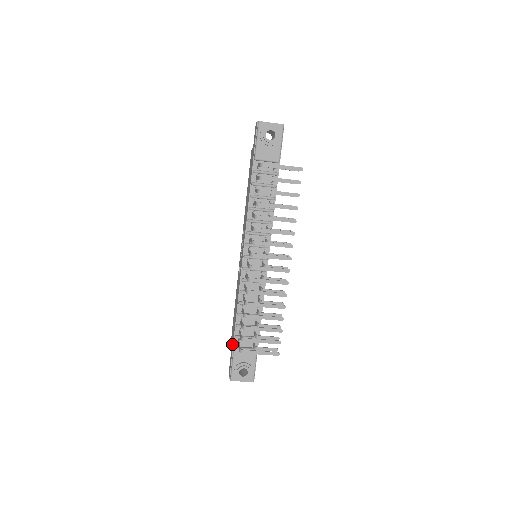
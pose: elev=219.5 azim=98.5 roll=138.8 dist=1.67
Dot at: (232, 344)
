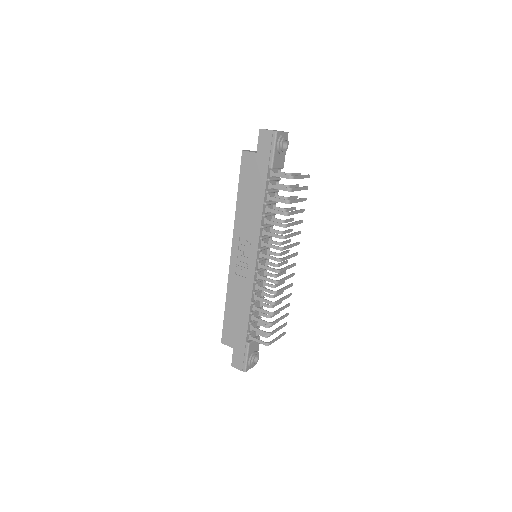
Dot at: (240, 341)
